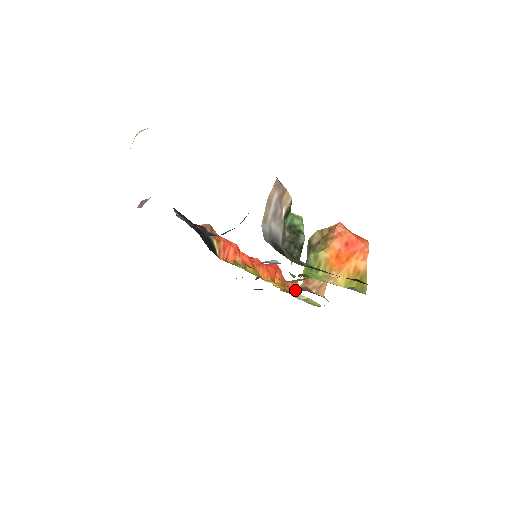
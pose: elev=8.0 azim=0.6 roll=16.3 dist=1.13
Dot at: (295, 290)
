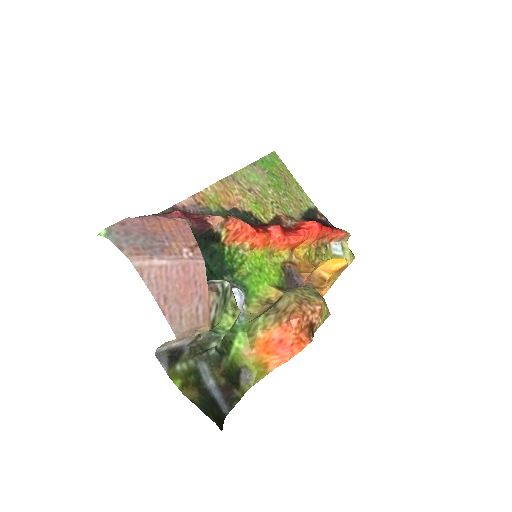
Dot at: (338, 239)
